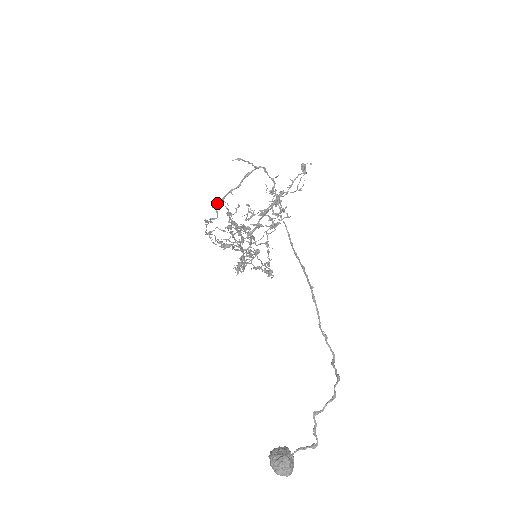
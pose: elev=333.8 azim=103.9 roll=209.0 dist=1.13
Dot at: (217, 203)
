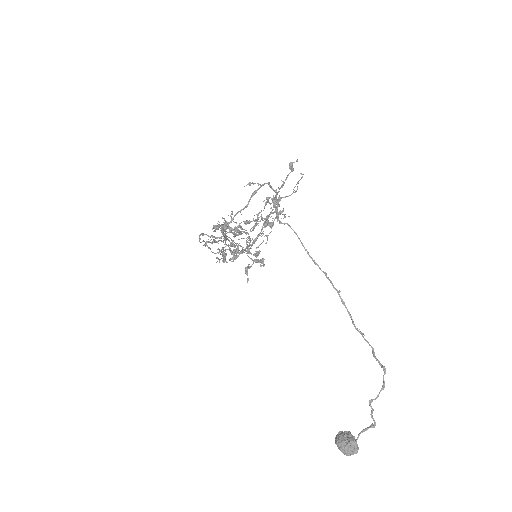
Dot at: occluded
